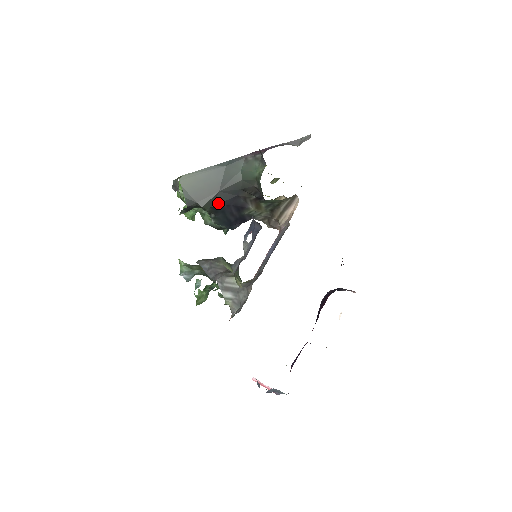
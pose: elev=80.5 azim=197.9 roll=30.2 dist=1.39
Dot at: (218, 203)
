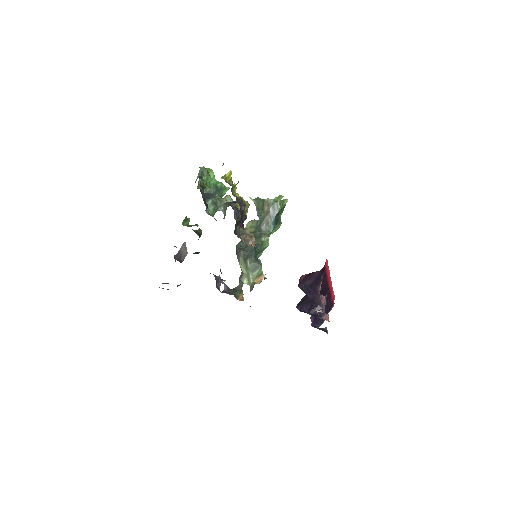
Dot at: occluded
